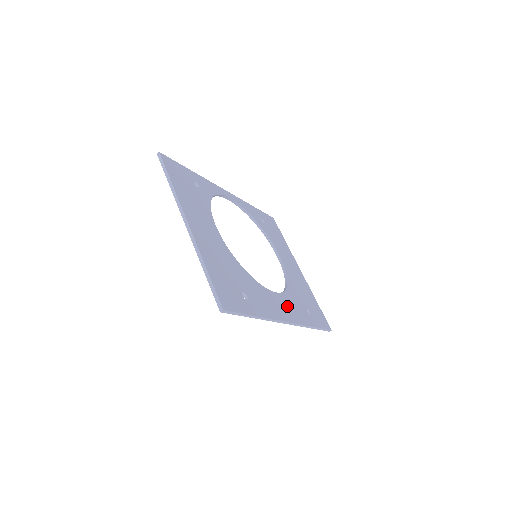
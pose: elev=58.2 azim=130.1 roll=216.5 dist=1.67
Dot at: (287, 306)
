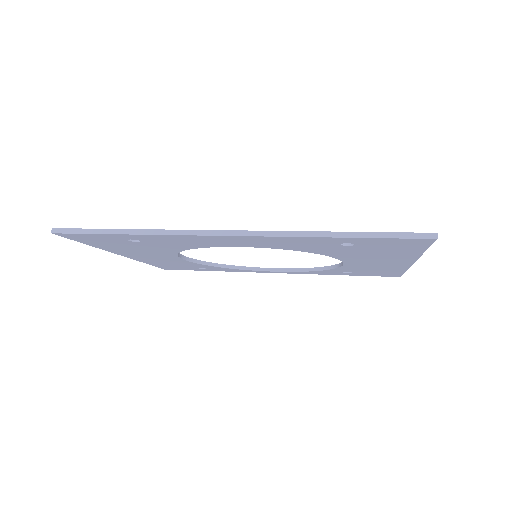
Dot at: occluded
